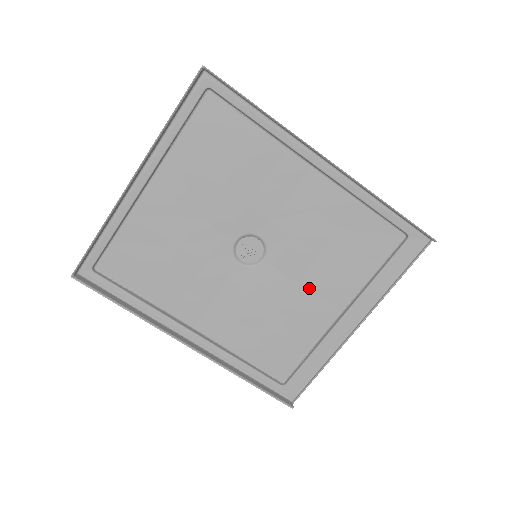
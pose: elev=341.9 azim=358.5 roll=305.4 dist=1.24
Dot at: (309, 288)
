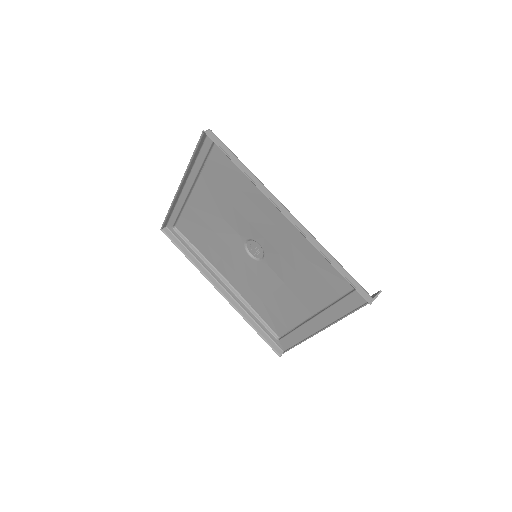
Dot at: (292, 290)
